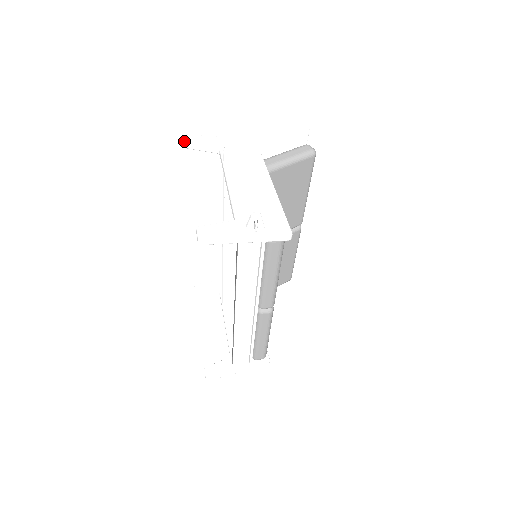
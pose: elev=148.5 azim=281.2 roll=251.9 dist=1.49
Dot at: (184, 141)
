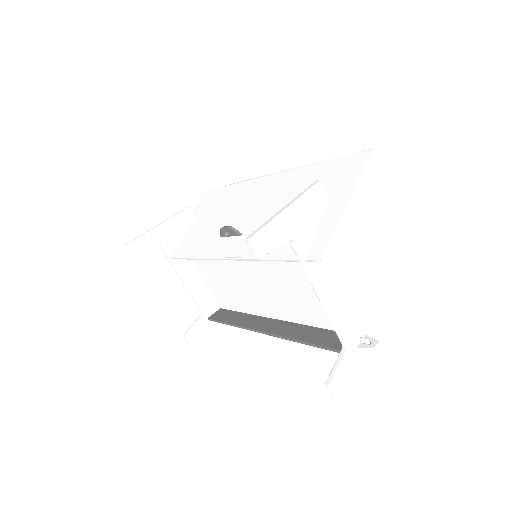
Dot at: (259, 254)
